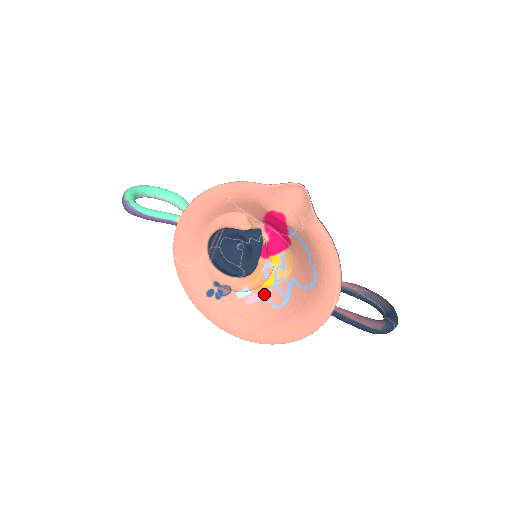
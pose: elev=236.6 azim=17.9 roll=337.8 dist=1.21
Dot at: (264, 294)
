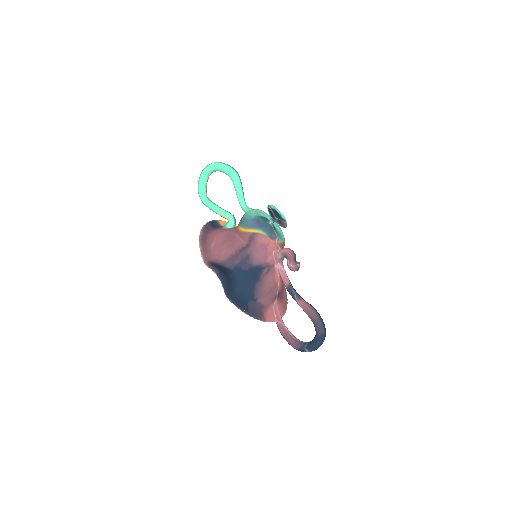
Dot at: occluded
